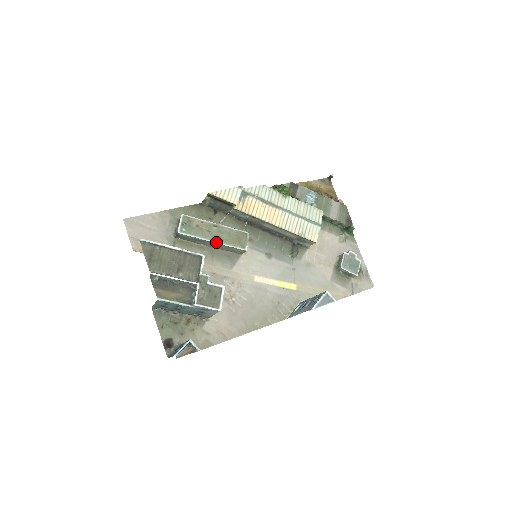
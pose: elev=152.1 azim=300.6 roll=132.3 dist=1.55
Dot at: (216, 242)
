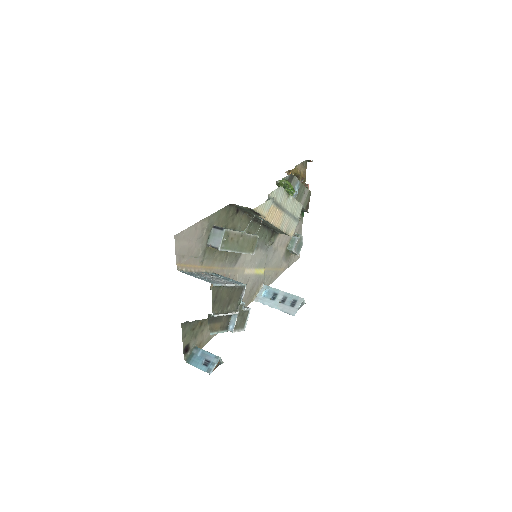
Dot at: (239, 252)
